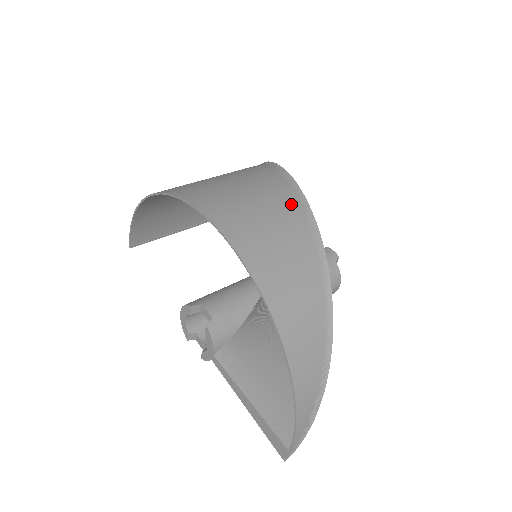
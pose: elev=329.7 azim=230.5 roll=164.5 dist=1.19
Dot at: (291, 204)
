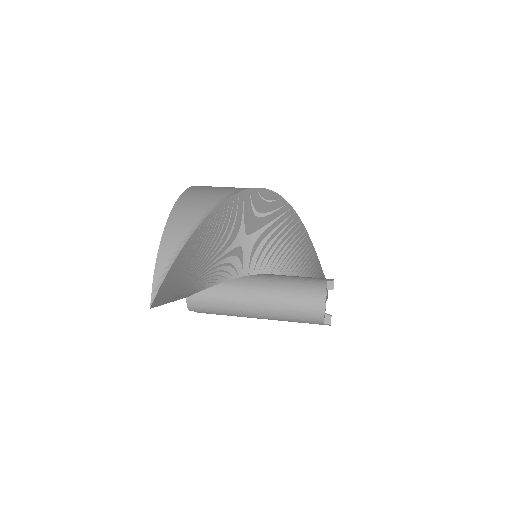
Dot at: occluded
